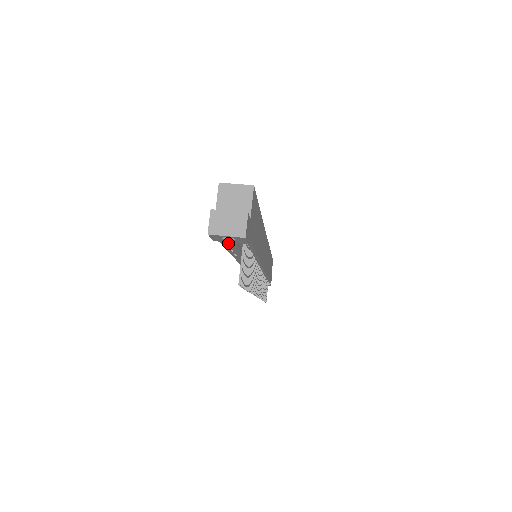
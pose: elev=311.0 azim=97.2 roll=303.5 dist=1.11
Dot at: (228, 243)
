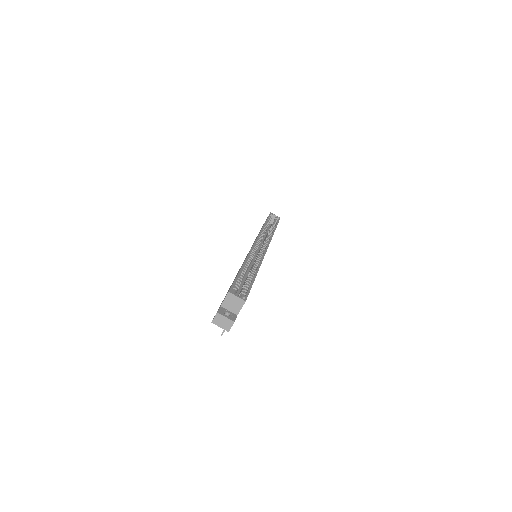
Dot at: occluded
